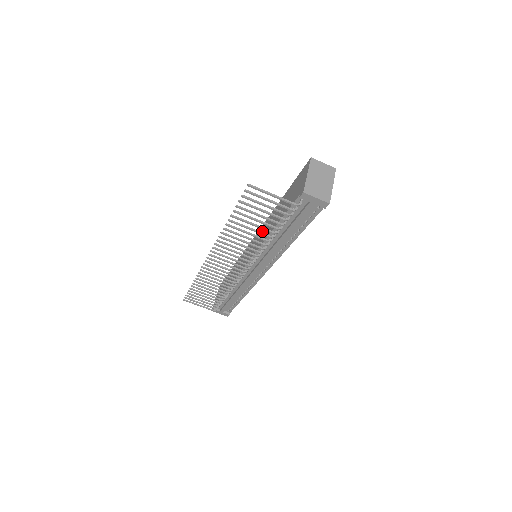
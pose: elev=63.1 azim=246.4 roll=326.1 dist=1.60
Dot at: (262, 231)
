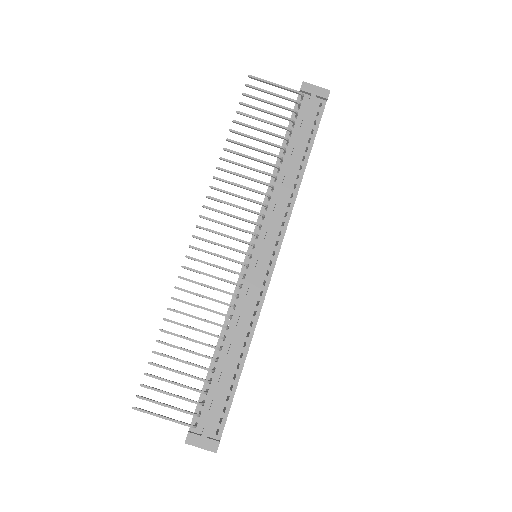
Dot at: occluded
